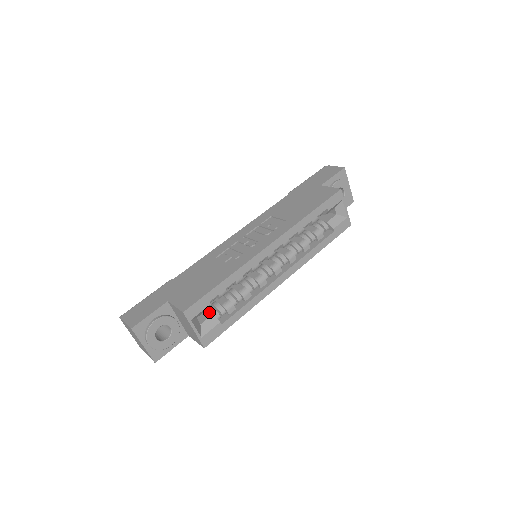
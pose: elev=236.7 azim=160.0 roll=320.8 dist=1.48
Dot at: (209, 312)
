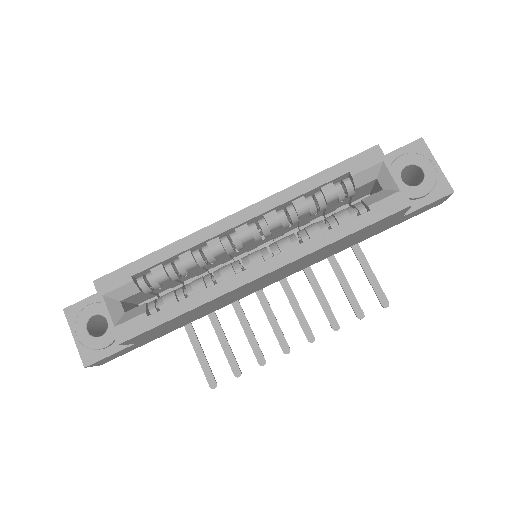
Dot at: (147, 303)
